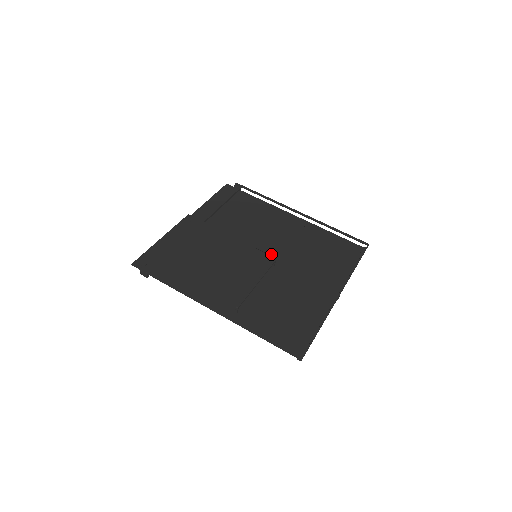
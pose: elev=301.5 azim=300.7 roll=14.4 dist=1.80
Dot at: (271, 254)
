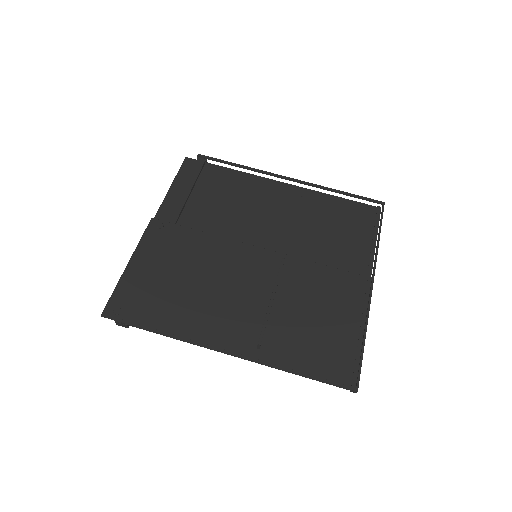
Dot at: (273, 247)
